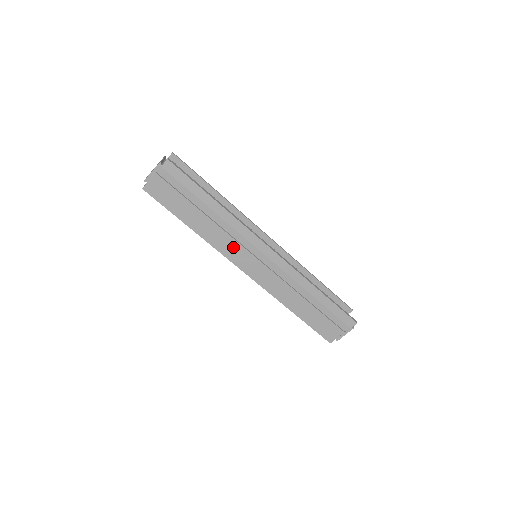
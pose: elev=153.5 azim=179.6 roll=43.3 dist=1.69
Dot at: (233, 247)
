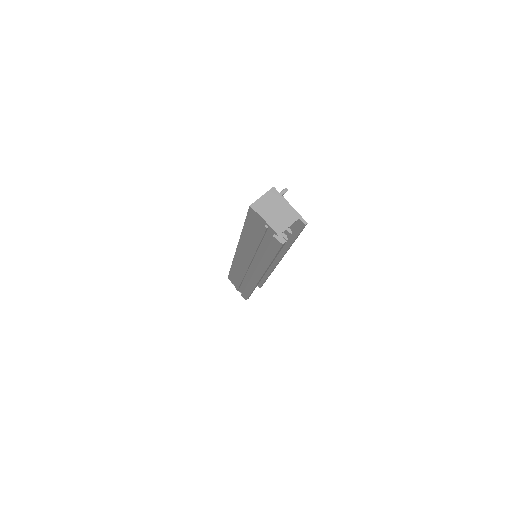
Dot at: (247, 254)
